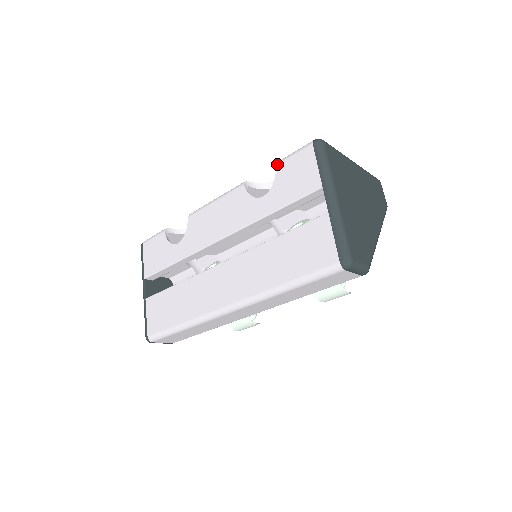
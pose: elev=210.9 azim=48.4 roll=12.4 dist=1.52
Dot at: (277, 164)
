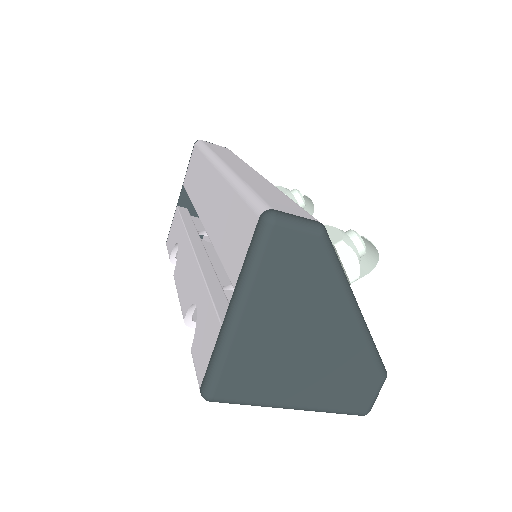
Dot at: occluded
